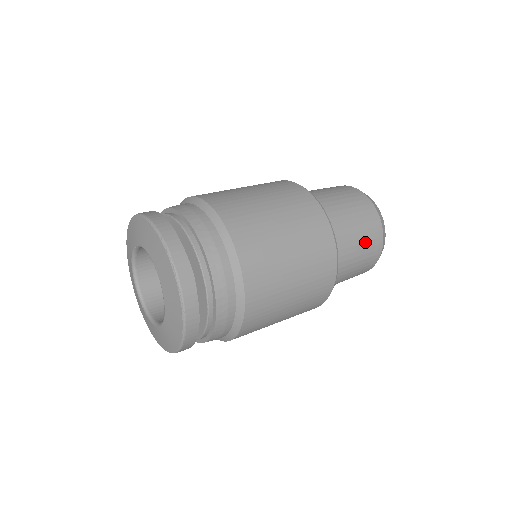
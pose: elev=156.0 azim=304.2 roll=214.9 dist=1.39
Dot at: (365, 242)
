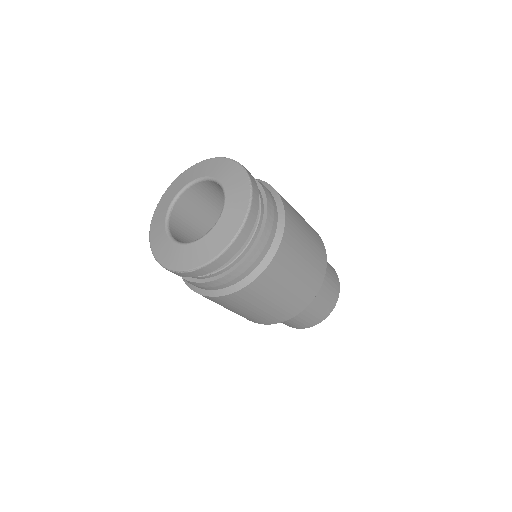
Dot at: (330, 290)
